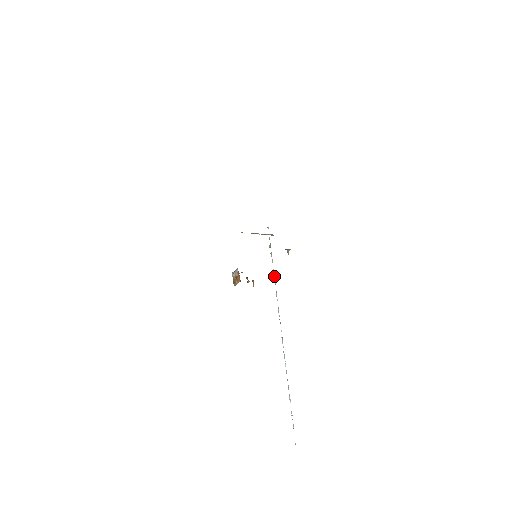
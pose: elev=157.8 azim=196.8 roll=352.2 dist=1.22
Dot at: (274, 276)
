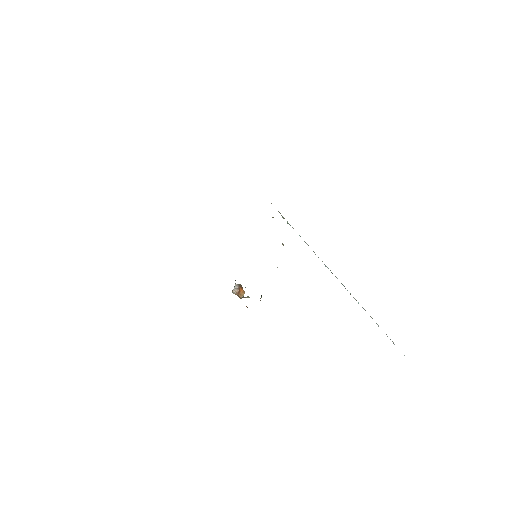
Dot at: occluded
